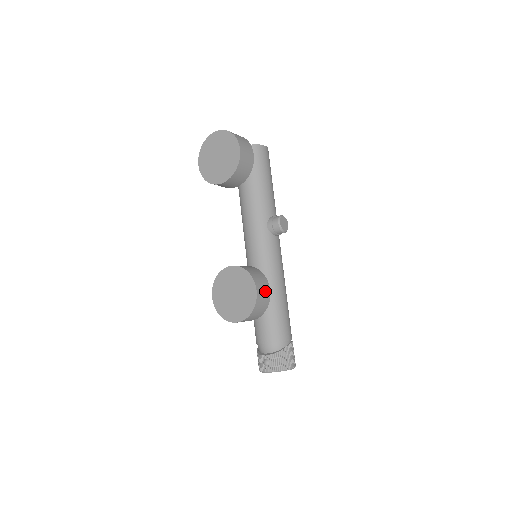
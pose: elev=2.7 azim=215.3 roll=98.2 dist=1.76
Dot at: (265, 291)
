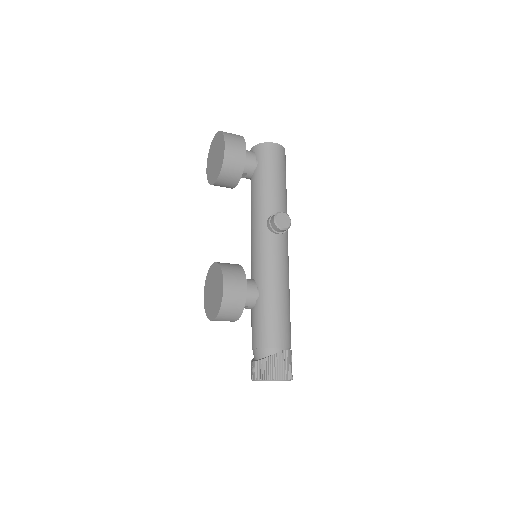
Dot at: (238, 288)
